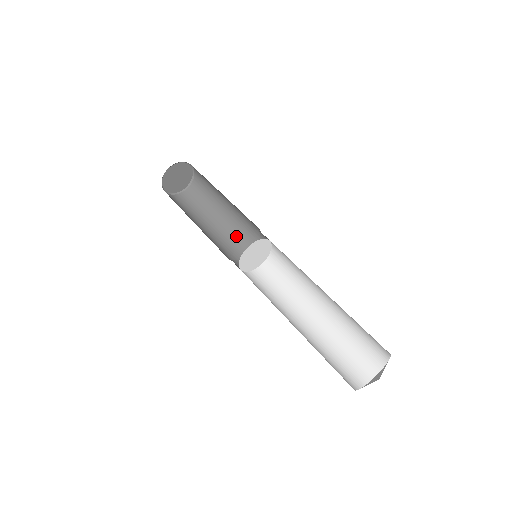
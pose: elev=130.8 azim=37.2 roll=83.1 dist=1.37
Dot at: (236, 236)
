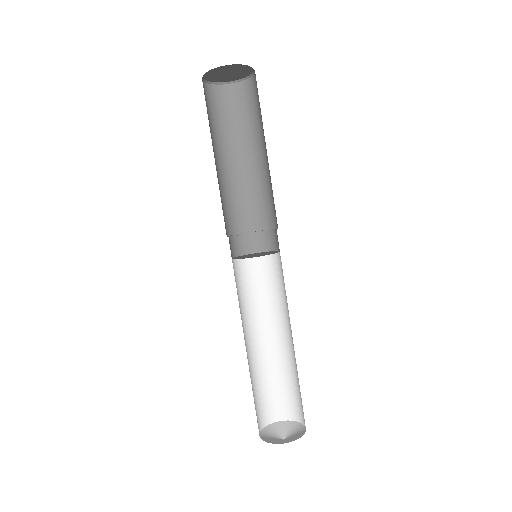
Dot at: (261, 197)
